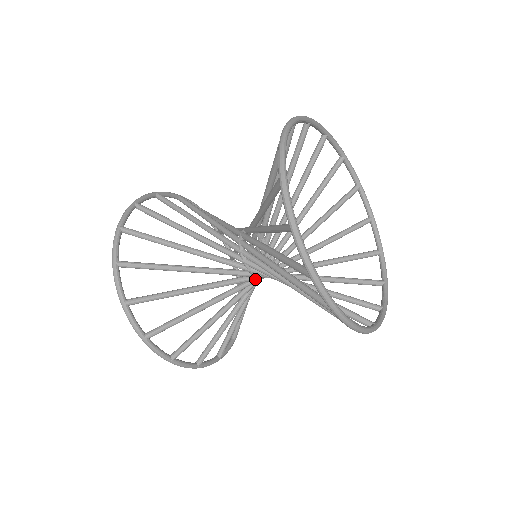
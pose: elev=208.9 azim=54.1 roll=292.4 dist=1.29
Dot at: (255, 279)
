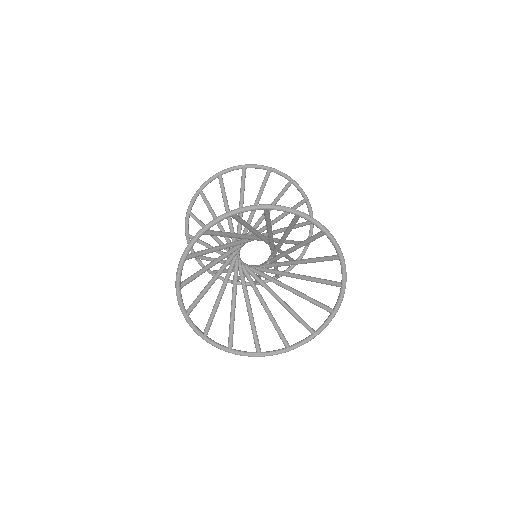
Dot at: occluded
